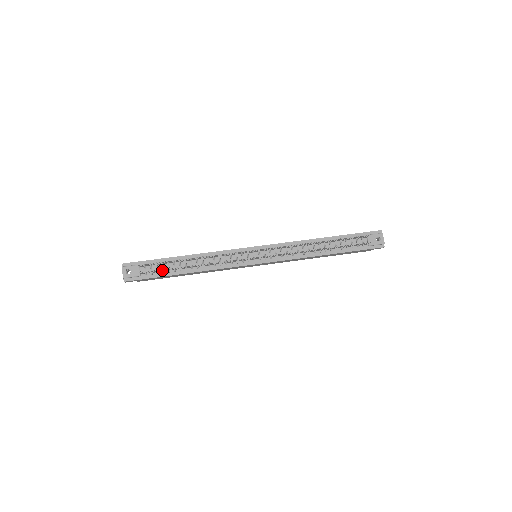
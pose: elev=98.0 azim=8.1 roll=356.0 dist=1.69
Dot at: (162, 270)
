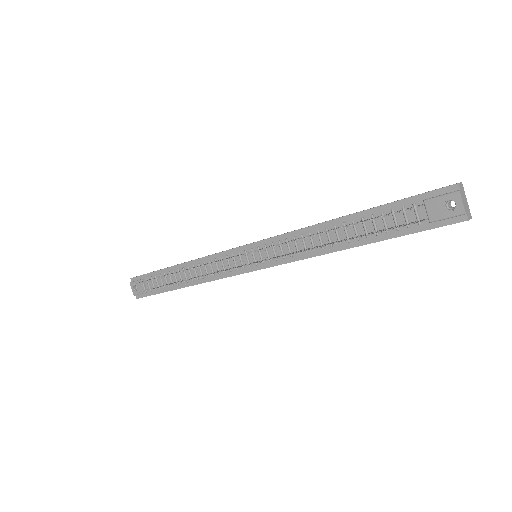
Dot at: (162, 285)
